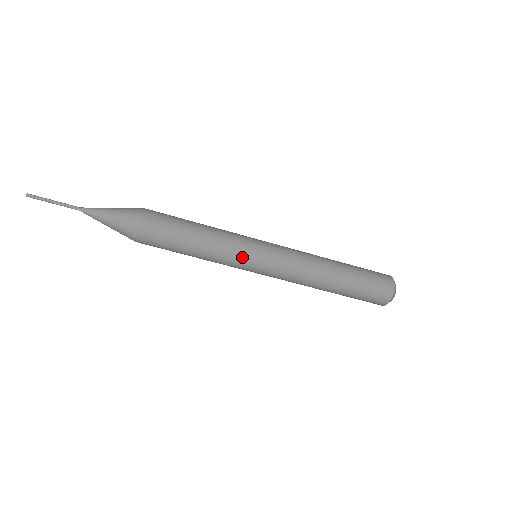
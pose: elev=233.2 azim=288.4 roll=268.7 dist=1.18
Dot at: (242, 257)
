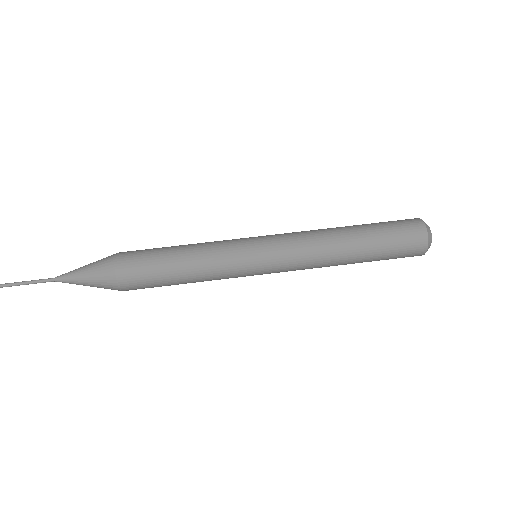
Dot at: (236, 242)
